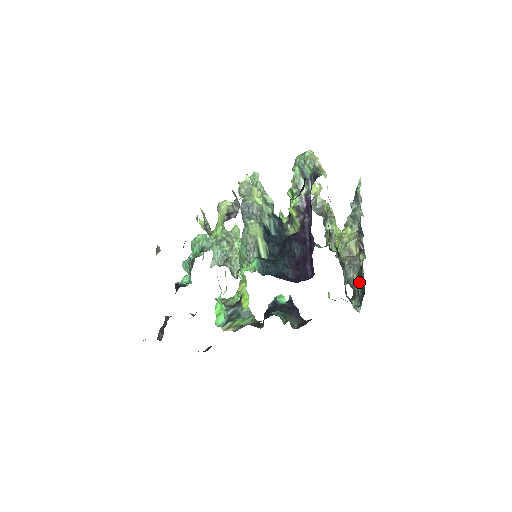
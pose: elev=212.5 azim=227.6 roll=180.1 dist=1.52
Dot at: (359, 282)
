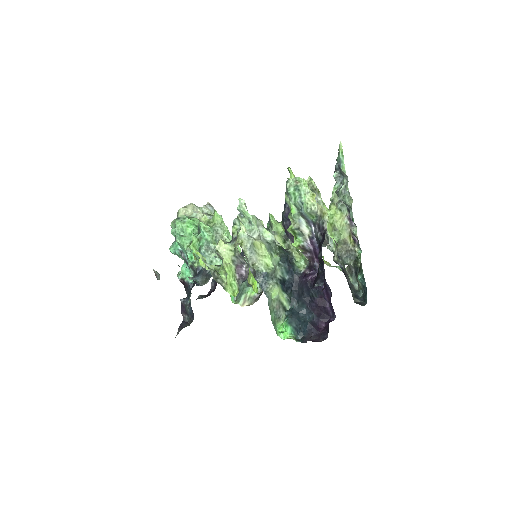
Dot at: (359, 278)
